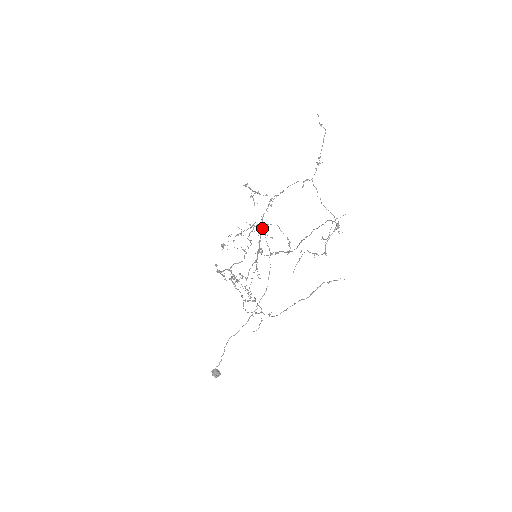
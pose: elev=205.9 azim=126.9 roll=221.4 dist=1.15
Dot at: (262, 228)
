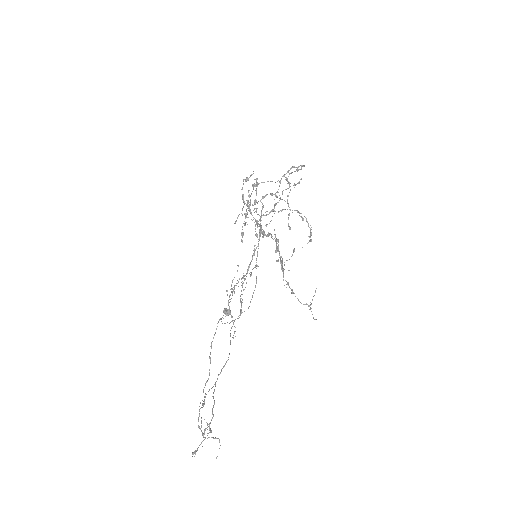
Dot at: (258, 241)
